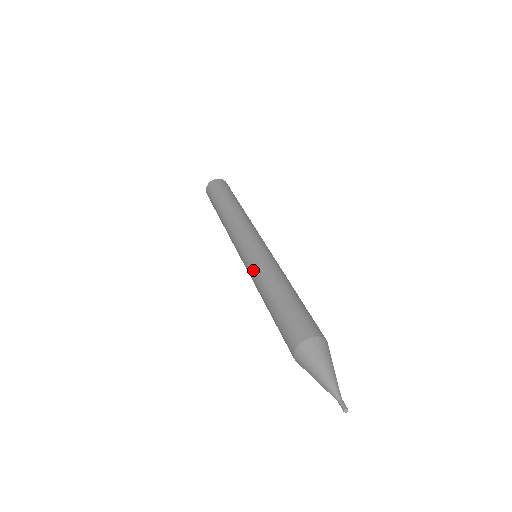
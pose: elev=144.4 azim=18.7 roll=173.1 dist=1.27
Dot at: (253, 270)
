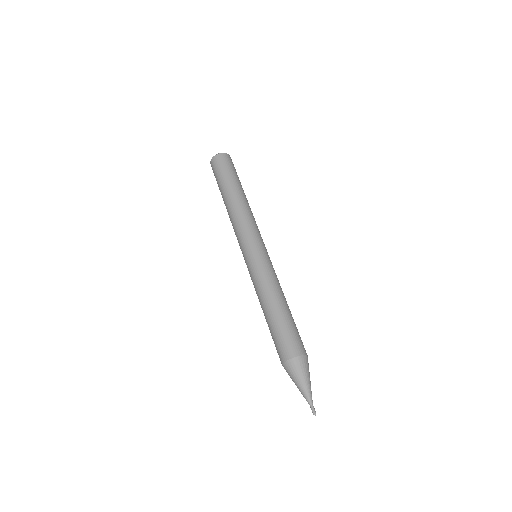
Dot at: occluded
